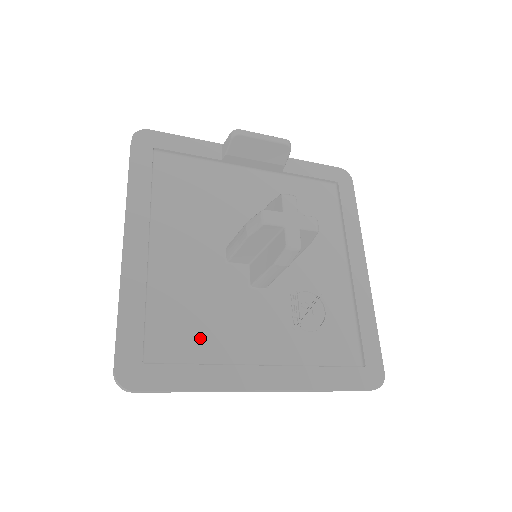
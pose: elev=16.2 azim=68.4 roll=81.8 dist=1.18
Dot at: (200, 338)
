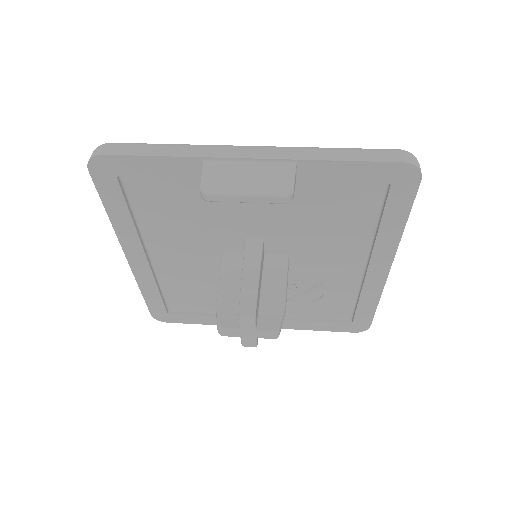
Dot at: (207, 302)
